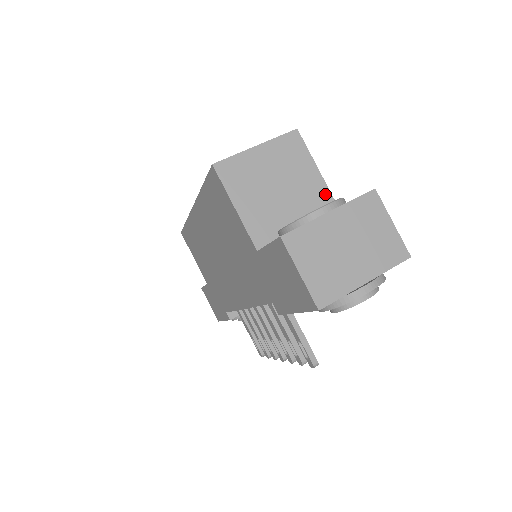
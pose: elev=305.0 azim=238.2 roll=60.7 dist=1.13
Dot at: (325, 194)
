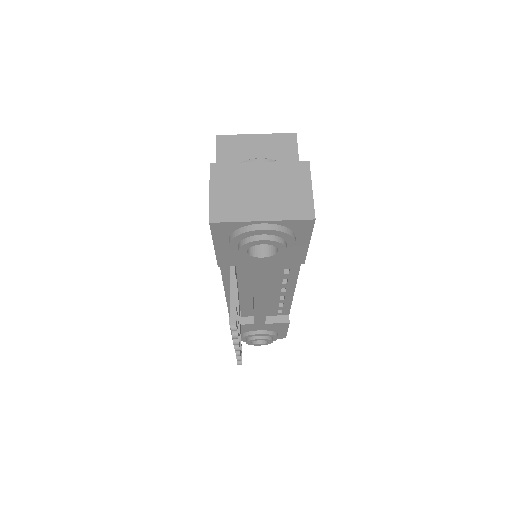
Dot at: occluded
